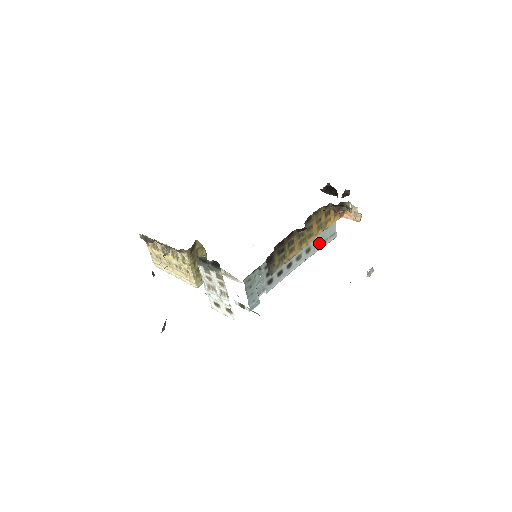
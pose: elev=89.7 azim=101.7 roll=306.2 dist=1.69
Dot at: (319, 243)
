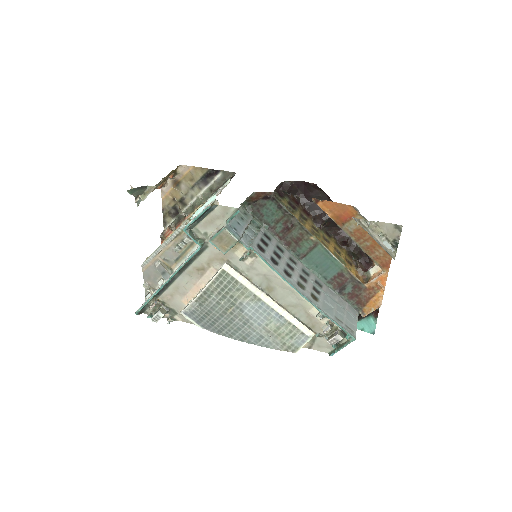
Dot at: (330, 311)
